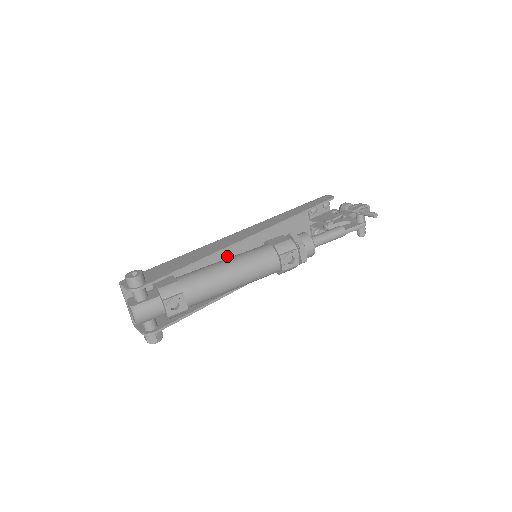
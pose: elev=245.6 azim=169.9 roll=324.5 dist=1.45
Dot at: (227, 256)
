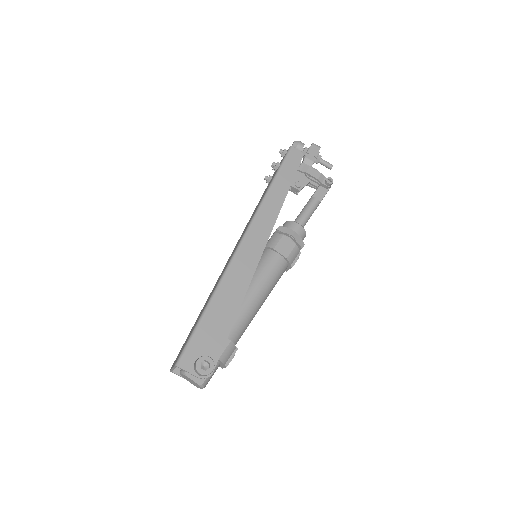
Dot at: occluded
